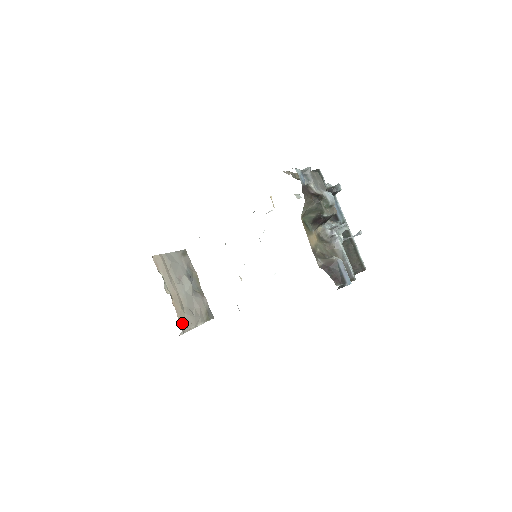
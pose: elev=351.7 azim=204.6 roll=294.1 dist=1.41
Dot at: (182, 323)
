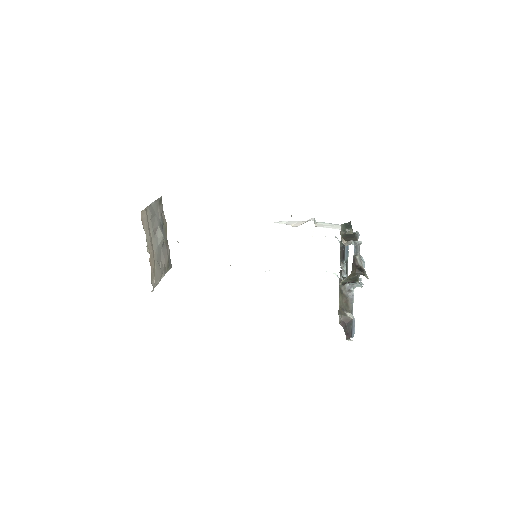
Dot at: (153, 279)
